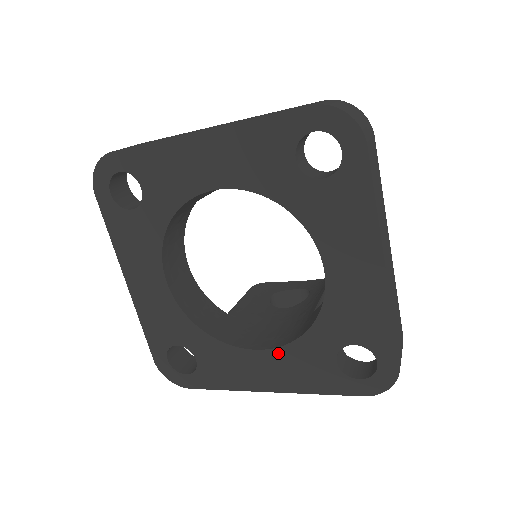
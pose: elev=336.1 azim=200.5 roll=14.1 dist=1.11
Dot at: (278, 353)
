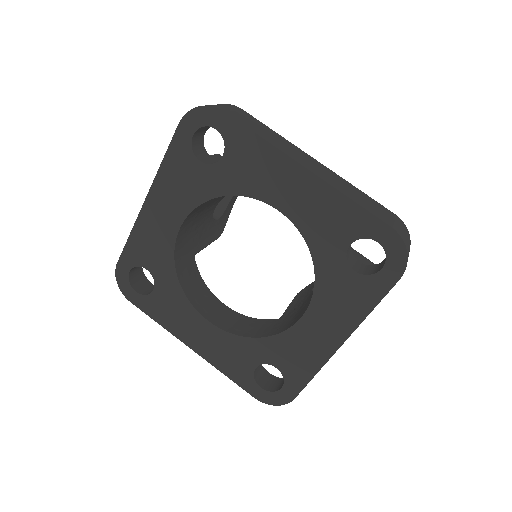
Dot at: (315, 305)
